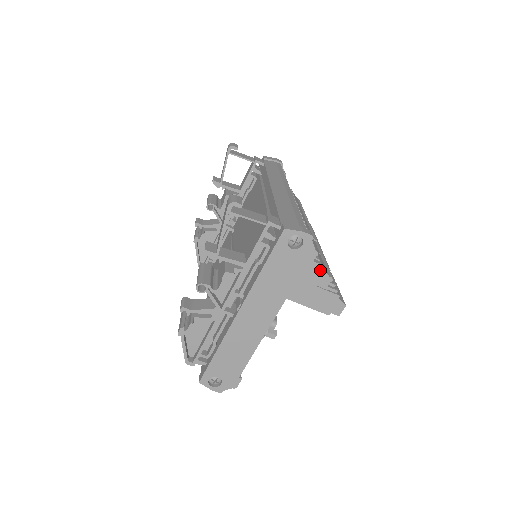
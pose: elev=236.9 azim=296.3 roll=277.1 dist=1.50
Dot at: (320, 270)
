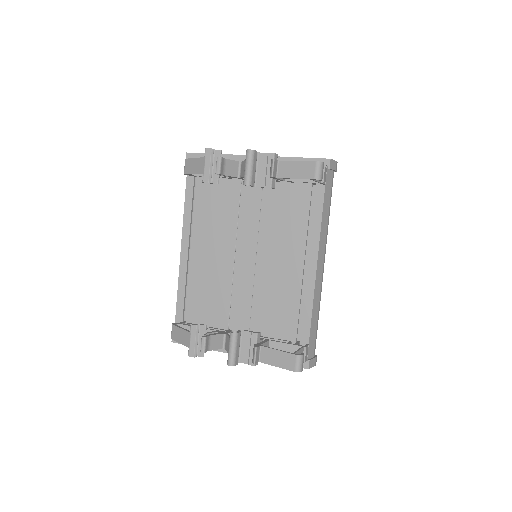
Dot at: occluded
